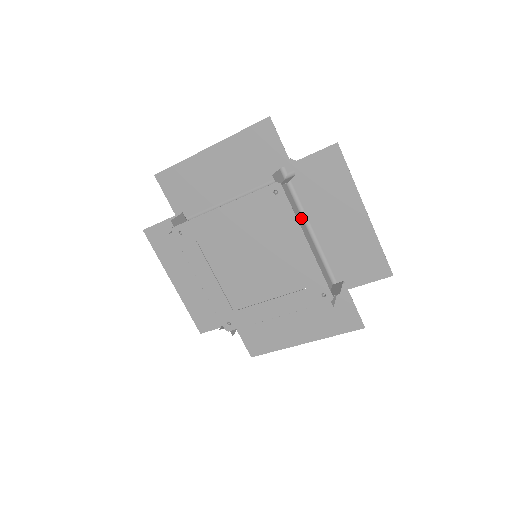
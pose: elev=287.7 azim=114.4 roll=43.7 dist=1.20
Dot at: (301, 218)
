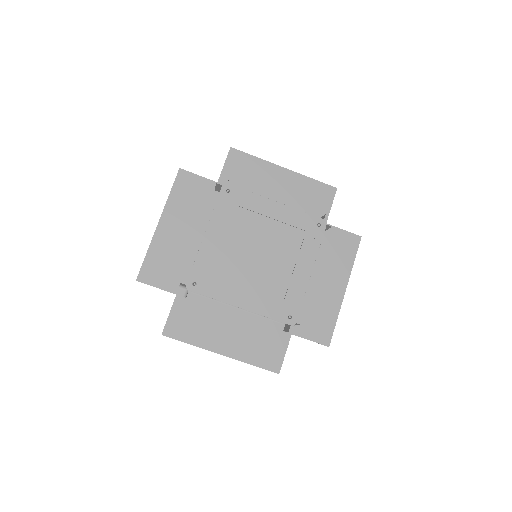
Dot at: occluded
